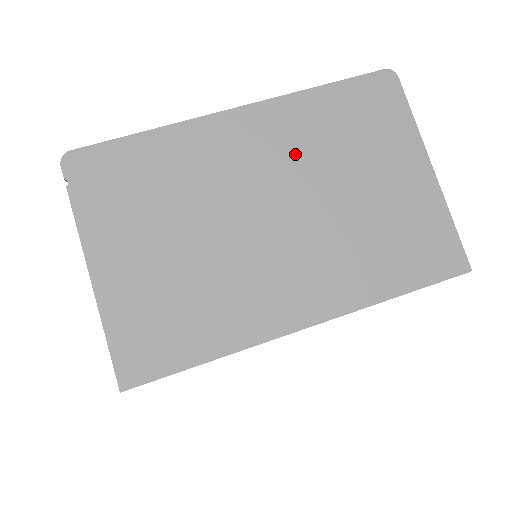
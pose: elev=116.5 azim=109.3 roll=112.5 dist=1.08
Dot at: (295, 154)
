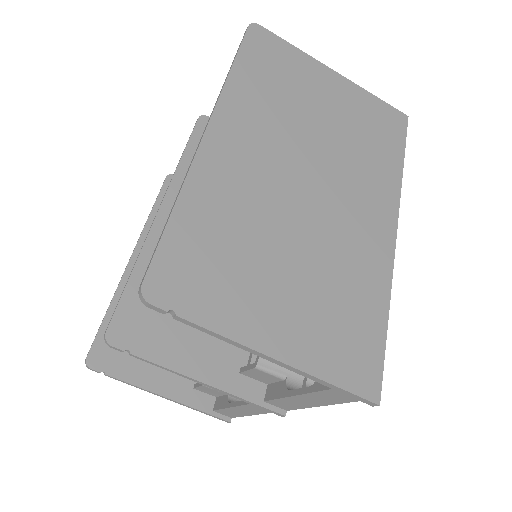
Dot at: (272, 129)
